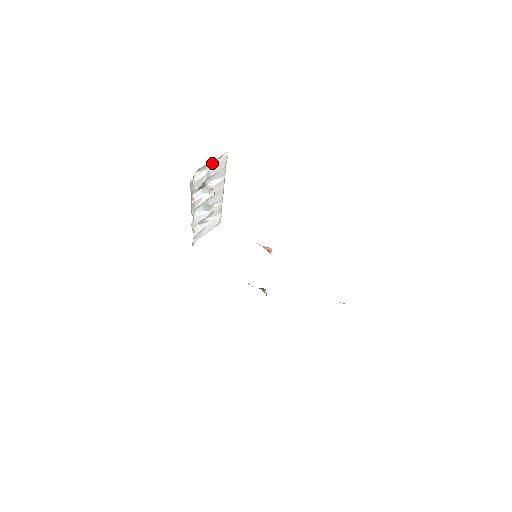
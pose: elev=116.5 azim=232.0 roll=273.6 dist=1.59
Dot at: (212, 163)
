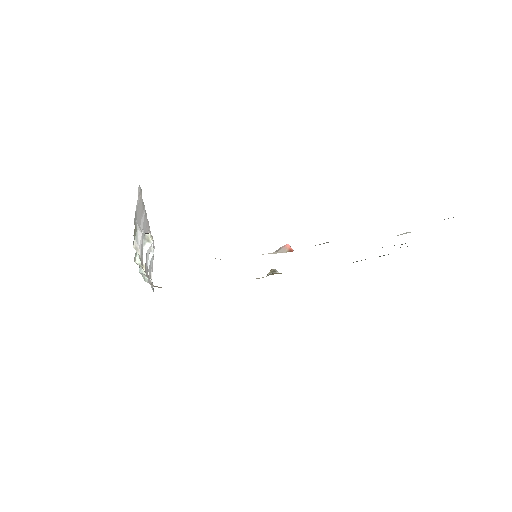
Dot at: (135, 214)
